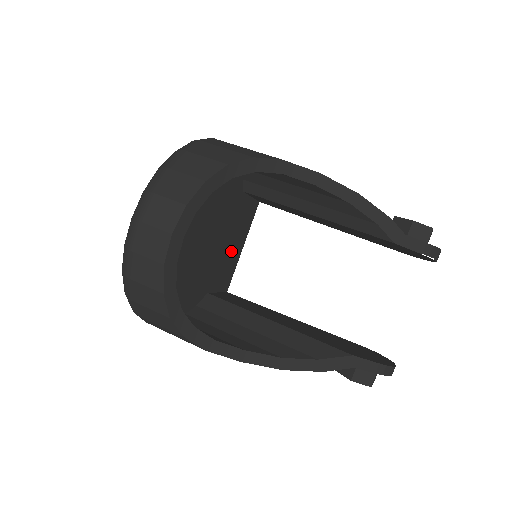
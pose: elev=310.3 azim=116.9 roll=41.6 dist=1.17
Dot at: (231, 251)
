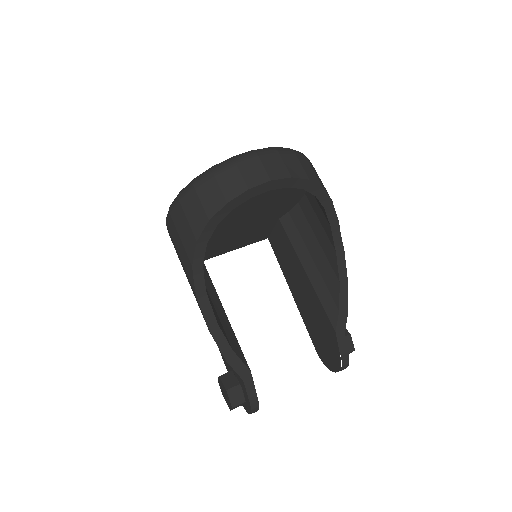
Dot at: (230, 242)
